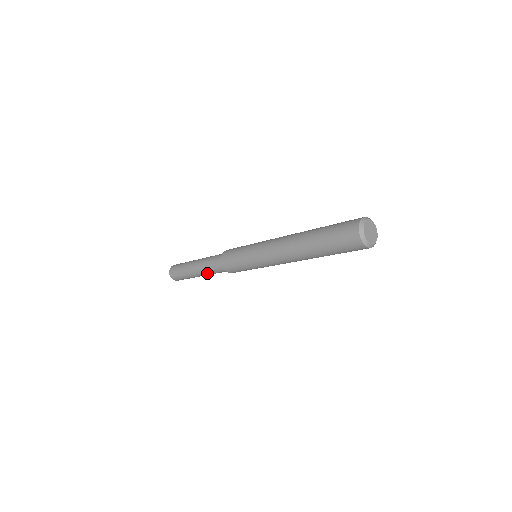
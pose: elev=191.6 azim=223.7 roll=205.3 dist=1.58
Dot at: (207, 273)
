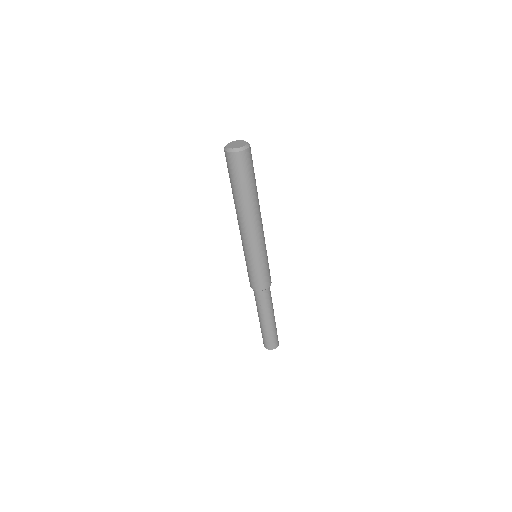
Dot at: (262, 311)
